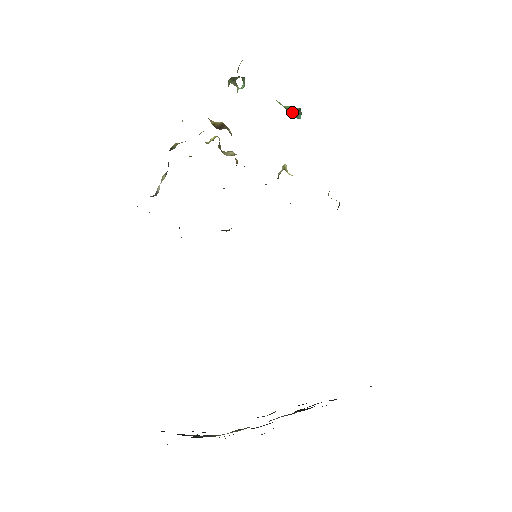
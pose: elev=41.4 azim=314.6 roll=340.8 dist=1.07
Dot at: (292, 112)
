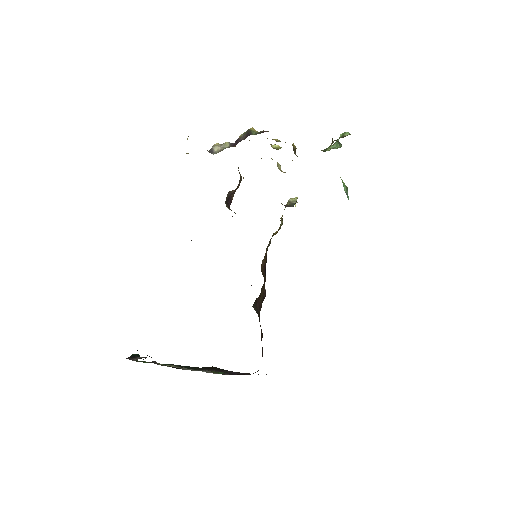
Dot at: (344, 187)
